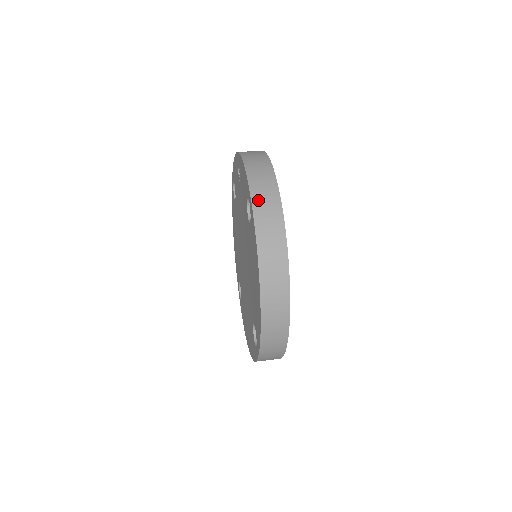
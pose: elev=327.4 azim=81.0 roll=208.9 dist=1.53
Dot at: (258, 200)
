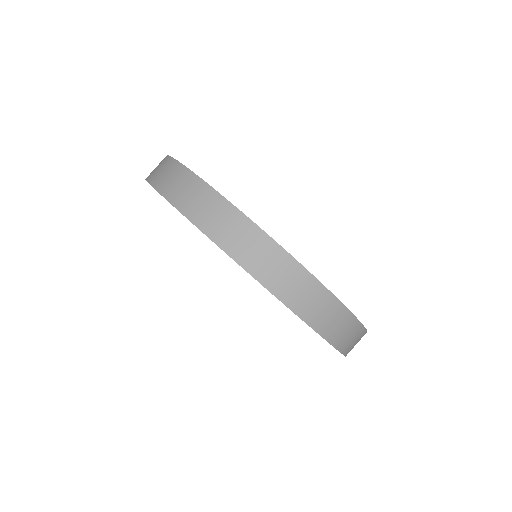
Dot at: (330, 332)
